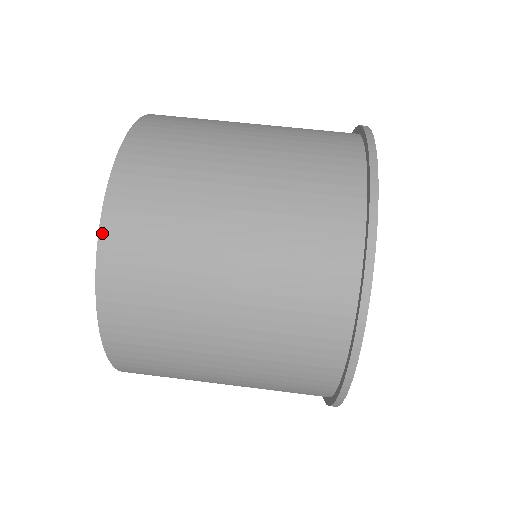
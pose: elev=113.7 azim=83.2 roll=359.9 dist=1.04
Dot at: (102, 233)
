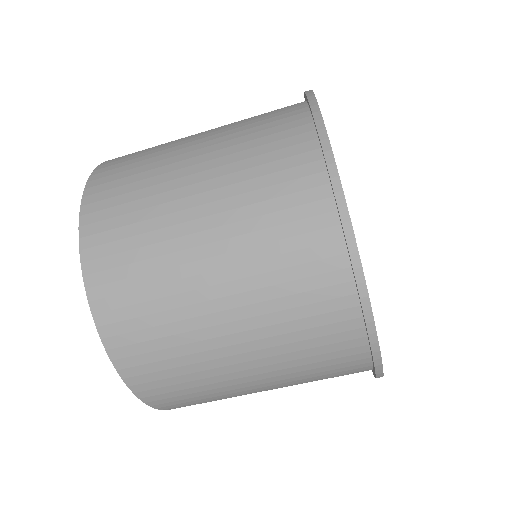
Dot at: (135, 391)
